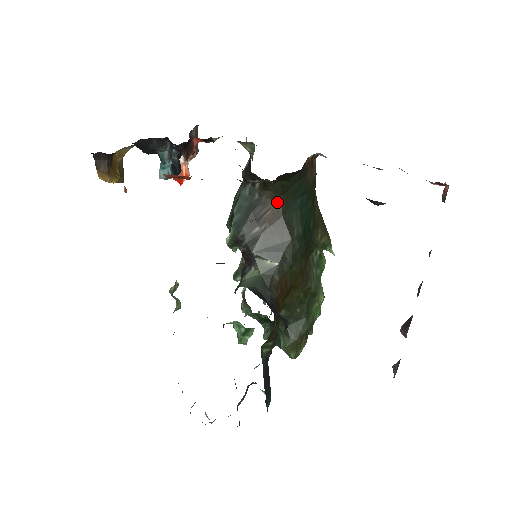
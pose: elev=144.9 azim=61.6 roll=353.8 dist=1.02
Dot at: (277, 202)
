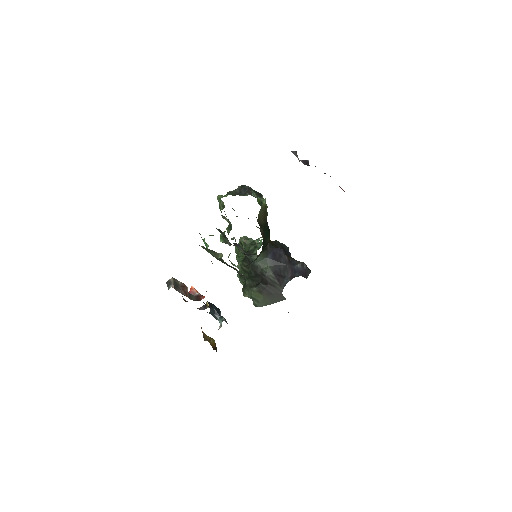
Dot at: occluded
